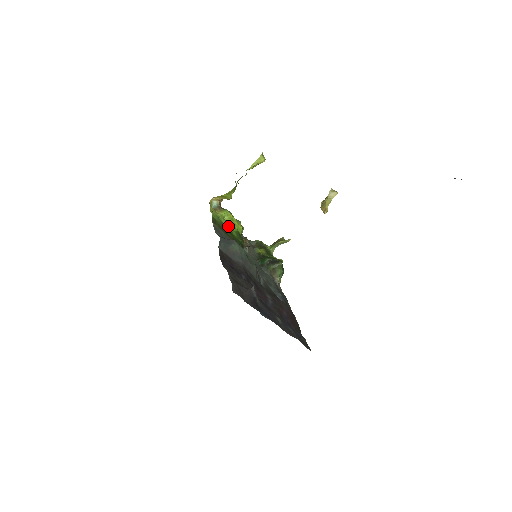
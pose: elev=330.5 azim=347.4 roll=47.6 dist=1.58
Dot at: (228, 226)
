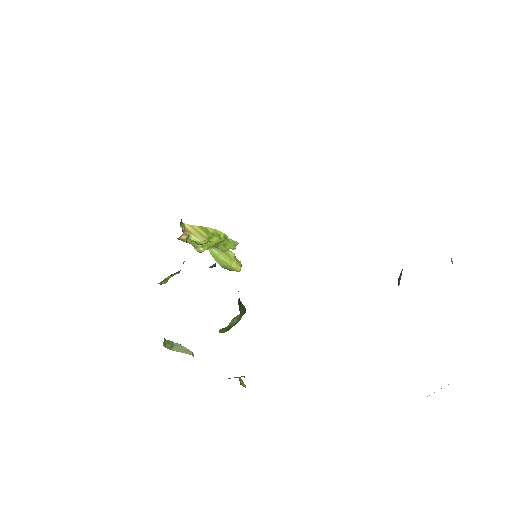
Dot at: occluded
